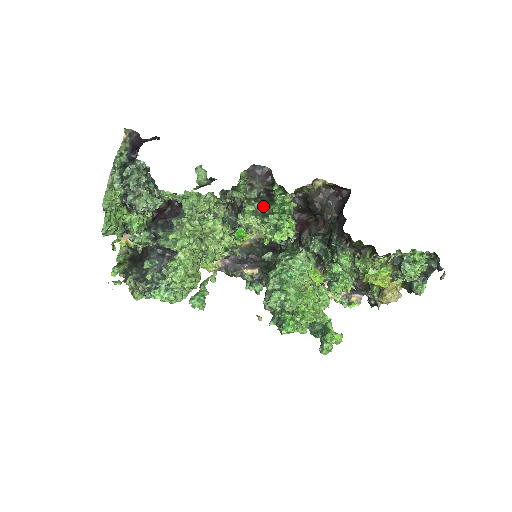
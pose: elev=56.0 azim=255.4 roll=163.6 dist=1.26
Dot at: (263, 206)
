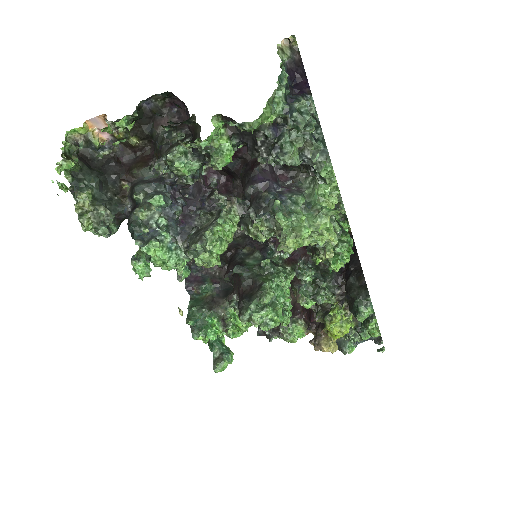
Dot at: (341, 228)
